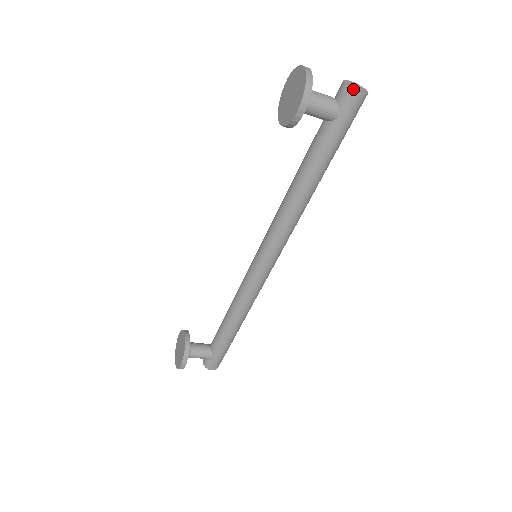
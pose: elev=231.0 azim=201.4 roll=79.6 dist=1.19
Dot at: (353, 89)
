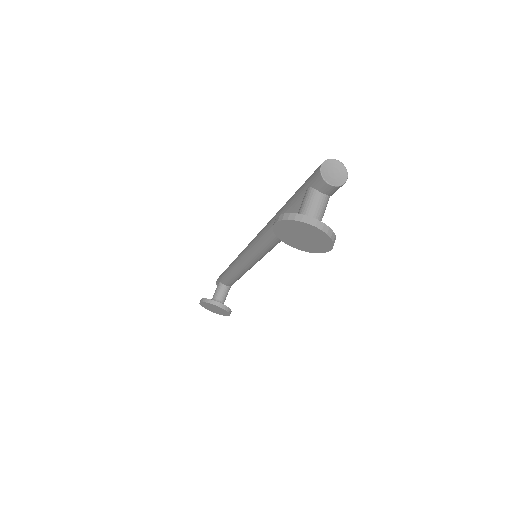
Dot at: occluded
